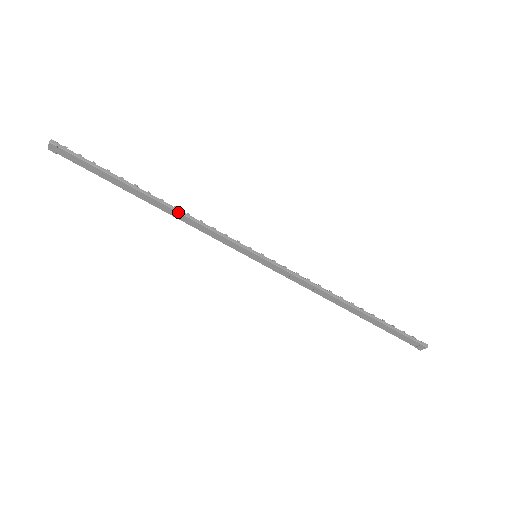
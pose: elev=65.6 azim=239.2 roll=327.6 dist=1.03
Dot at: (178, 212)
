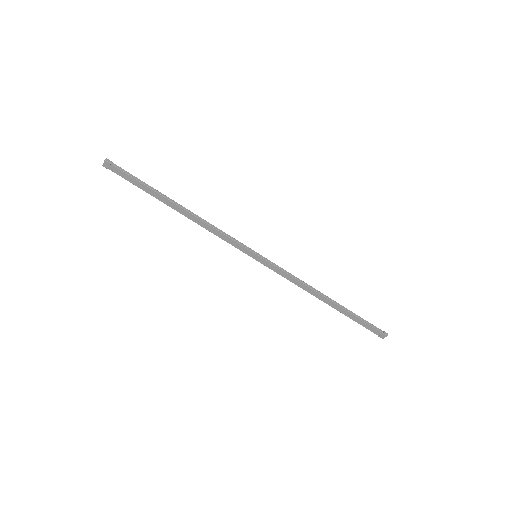
Dot at: (198, 218)
